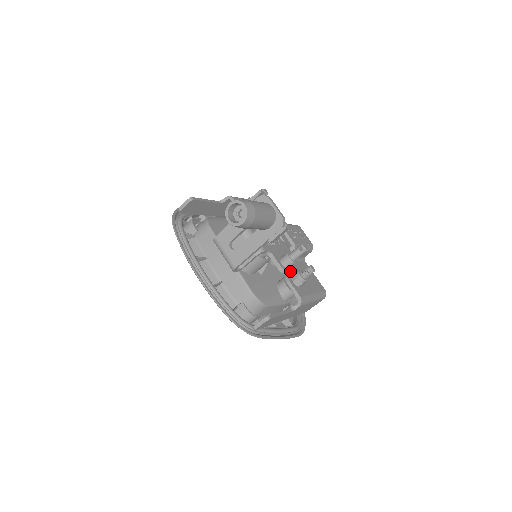
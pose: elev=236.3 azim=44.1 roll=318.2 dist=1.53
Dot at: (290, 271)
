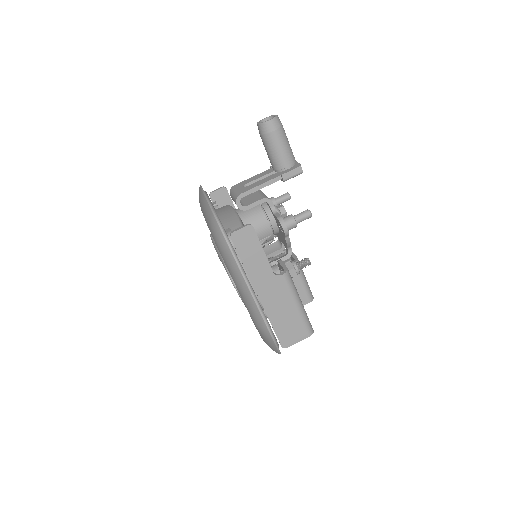
Dot at: (288, 230)
